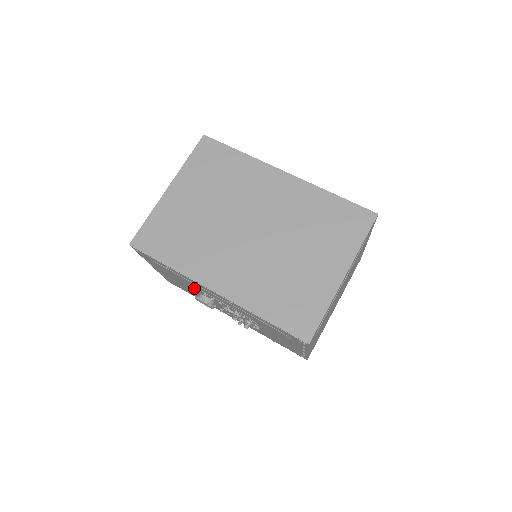
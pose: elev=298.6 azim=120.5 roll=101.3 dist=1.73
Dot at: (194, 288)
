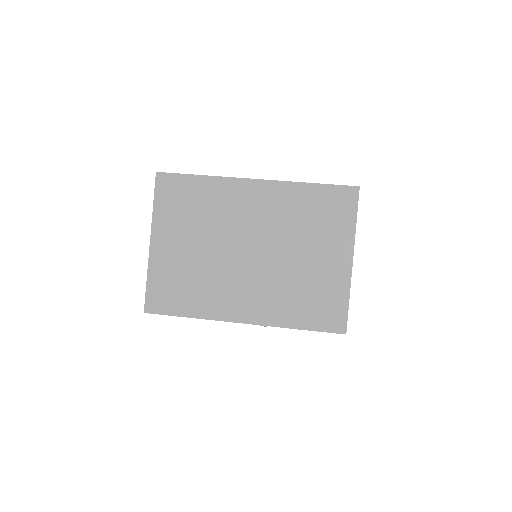
Dot at: occluded
